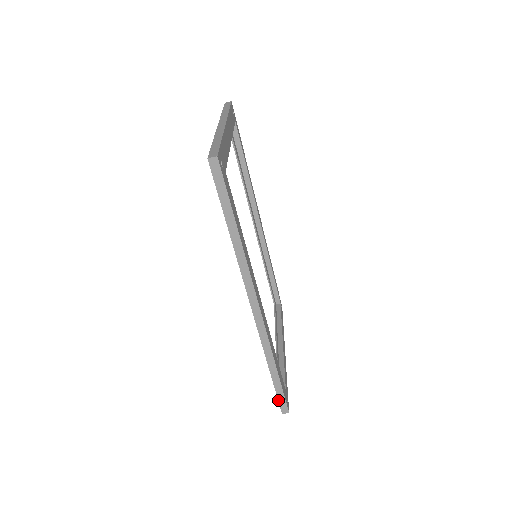
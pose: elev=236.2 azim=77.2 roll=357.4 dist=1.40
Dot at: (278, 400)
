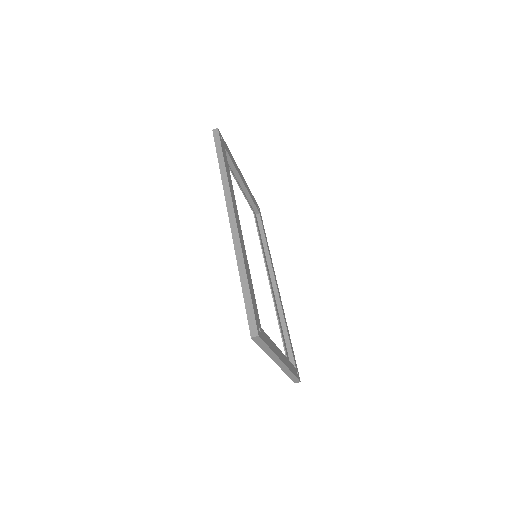
Dot at: (247, 317)
